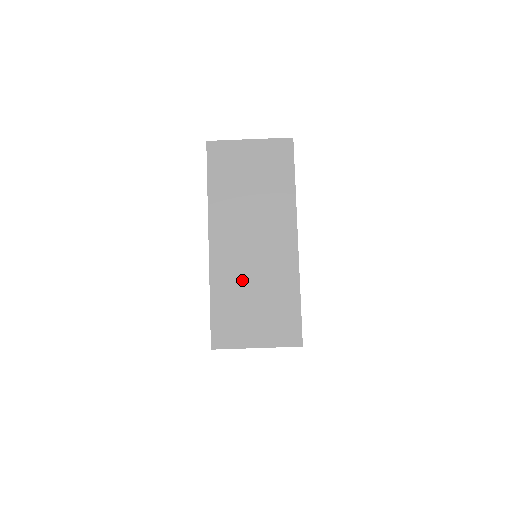
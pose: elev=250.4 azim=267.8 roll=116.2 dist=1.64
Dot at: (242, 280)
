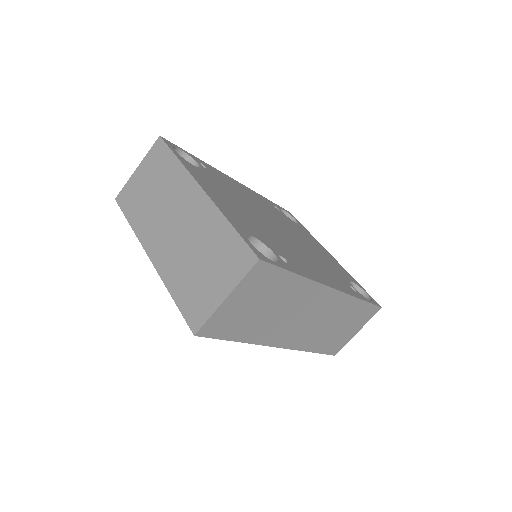
Dot at: (184, 259)
